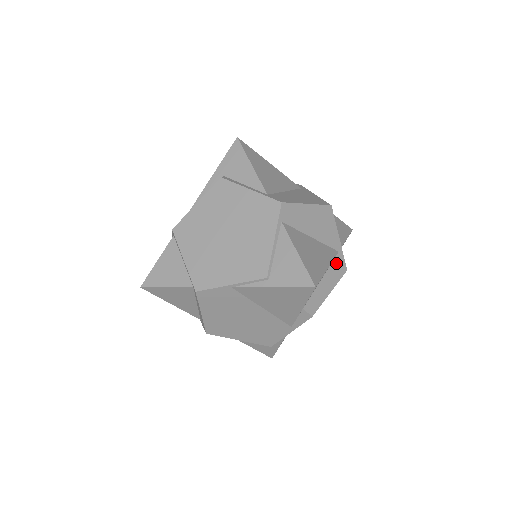
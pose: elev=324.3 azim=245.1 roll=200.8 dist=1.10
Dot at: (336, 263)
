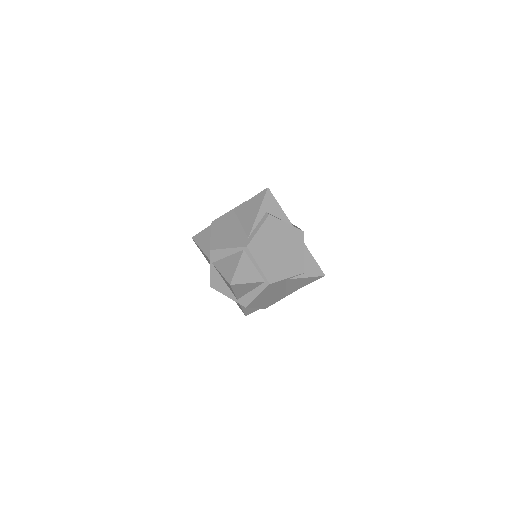
Dot at: occluded
